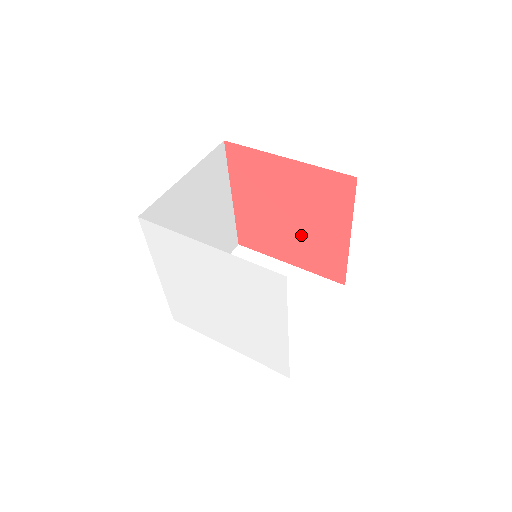
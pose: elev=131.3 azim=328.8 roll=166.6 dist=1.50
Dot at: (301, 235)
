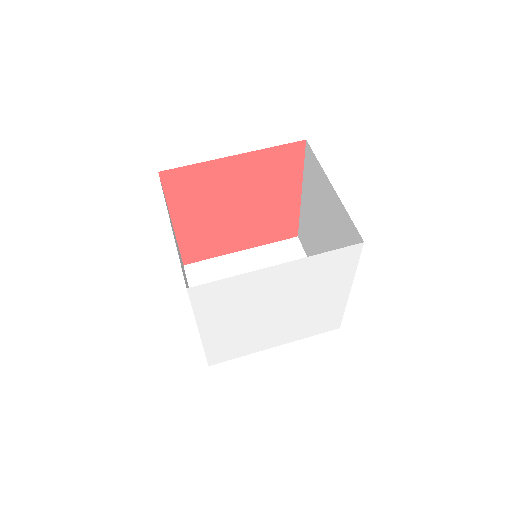
Dot at: (253, 218)
